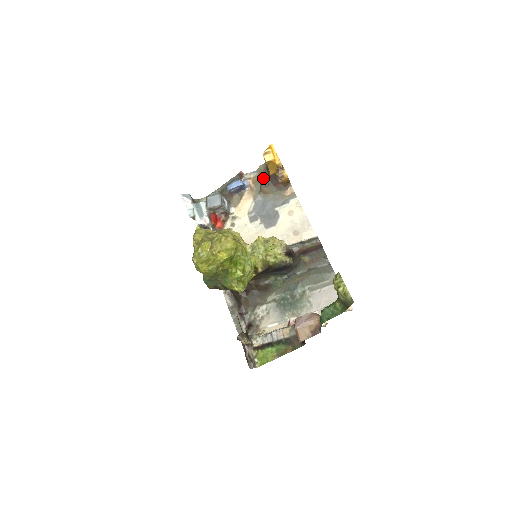
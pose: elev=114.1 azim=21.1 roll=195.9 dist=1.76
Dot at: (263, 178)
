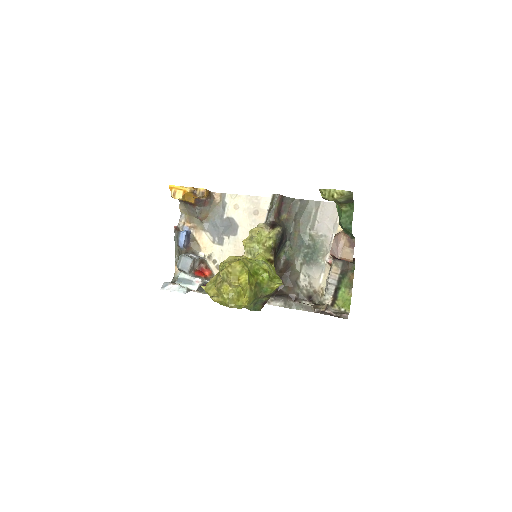
Dot at: (192, 212)
